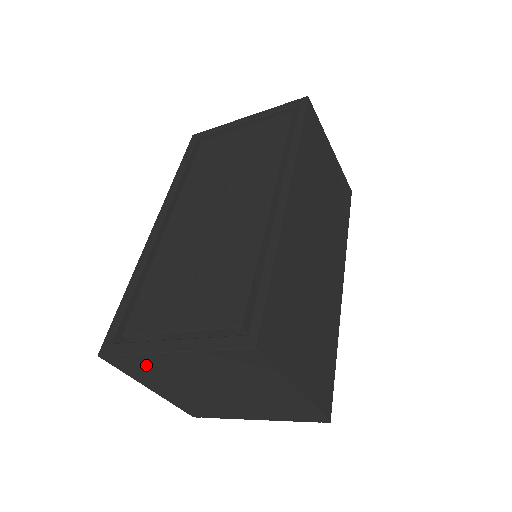
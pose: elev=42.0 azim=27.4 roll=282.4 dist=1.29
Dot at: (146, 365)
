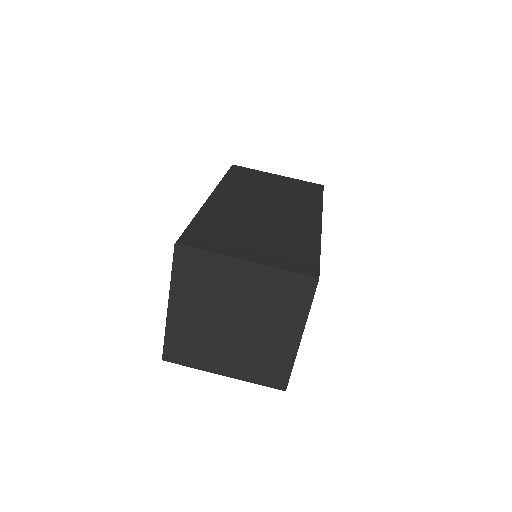
Dot at: (182, 339)
